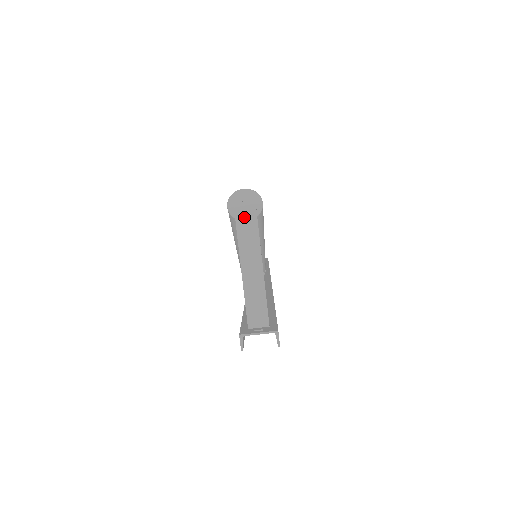
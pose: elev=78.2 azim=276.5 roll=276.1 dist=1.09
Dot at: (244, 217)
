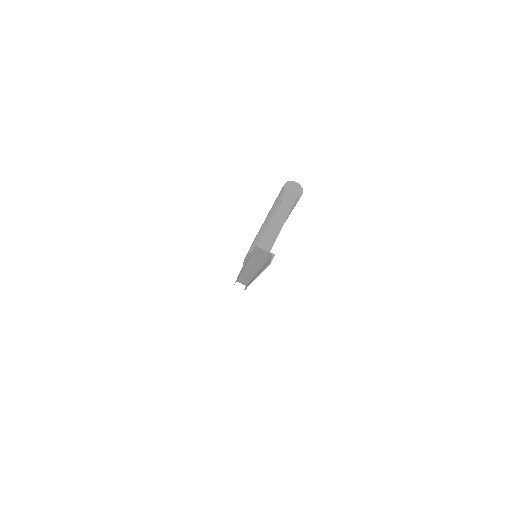
Dot at: (290, 193)
